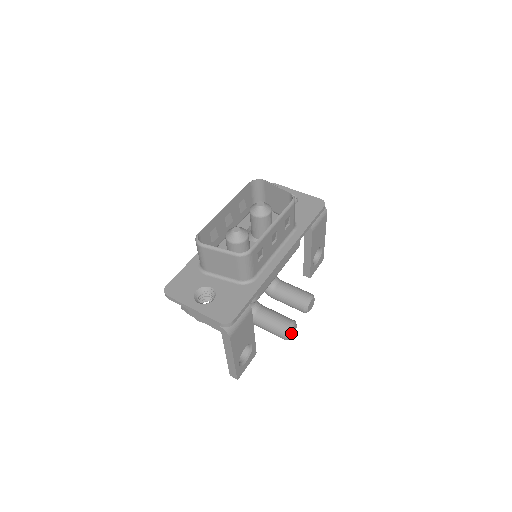
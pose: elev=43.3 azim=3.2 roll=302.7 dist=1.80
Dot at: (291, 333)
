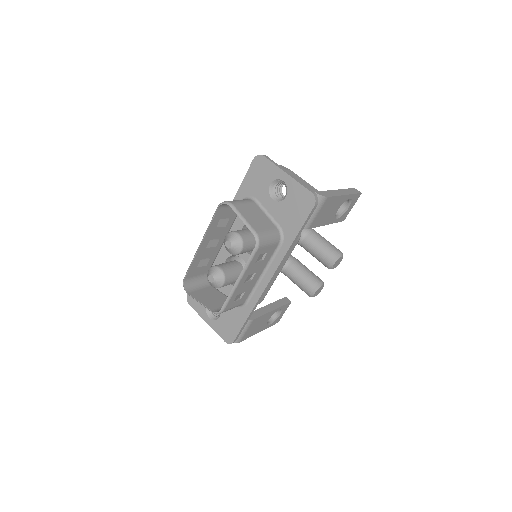
Dot at: (316, 293)
